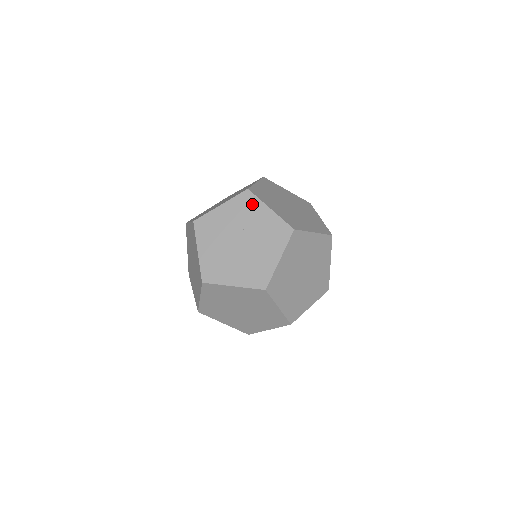
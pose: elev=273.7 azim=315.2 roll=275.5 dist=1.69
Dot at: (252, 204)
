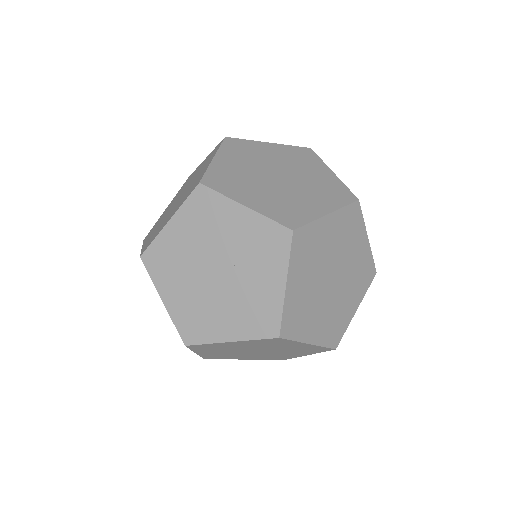
Dot at: (275, 253)
